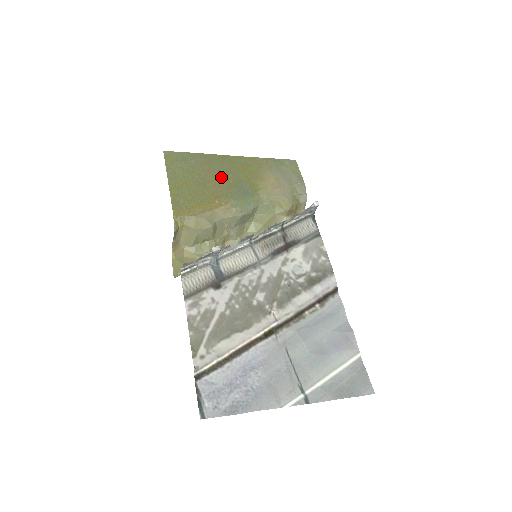
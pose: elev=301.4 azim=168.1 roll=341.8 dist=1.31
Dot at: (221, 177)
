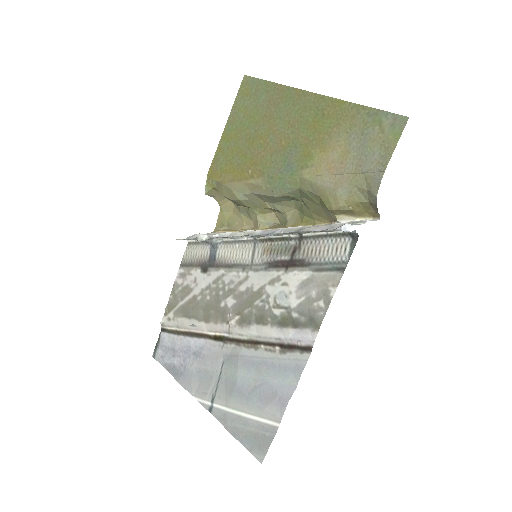
Dot at: (276, 132)
